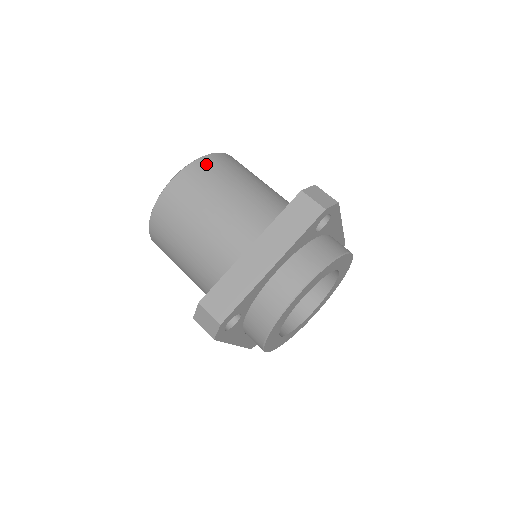
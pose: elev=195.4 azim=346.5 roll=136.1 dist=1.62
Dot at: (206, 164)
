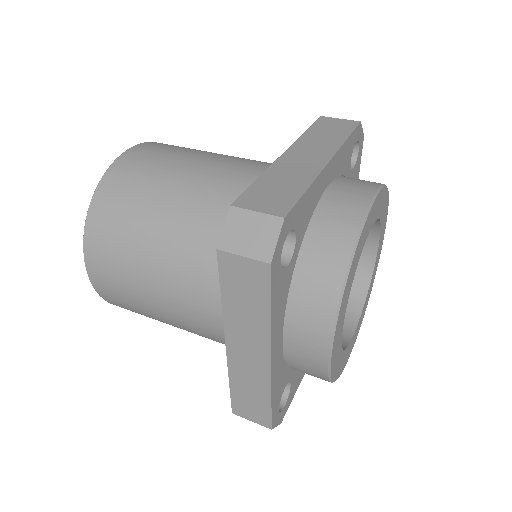
Dot at: (97, 230)
